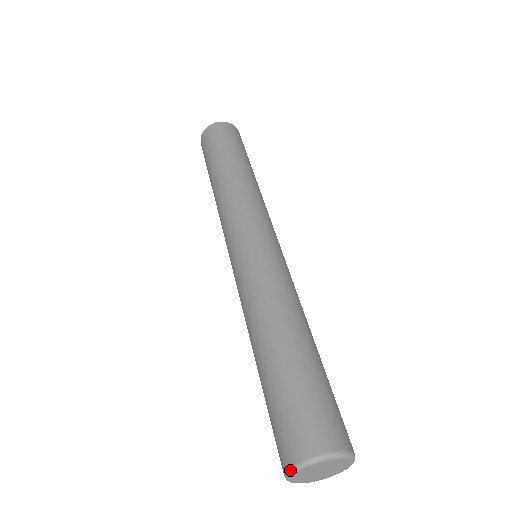
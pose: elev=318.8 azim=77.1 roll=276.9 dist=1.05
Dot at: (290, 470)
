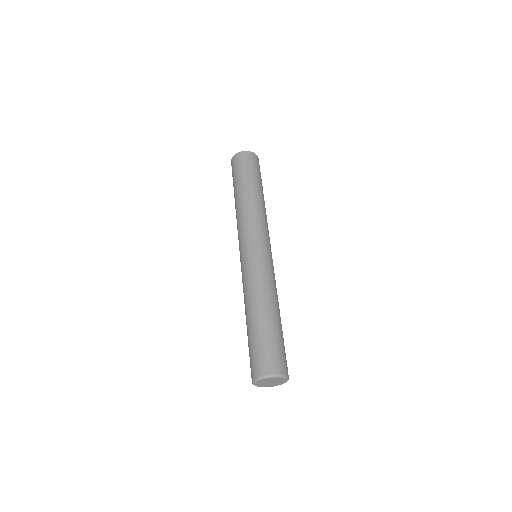
Dot at: (256, 379)
